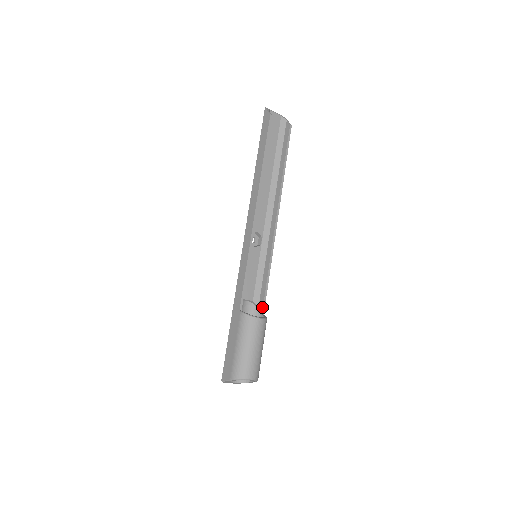
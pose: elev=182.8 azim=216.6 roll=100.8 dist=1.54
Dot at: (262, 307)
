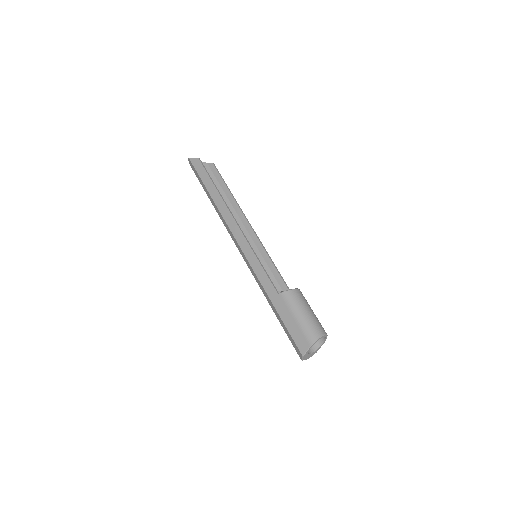
Dot at: (287, 288)
